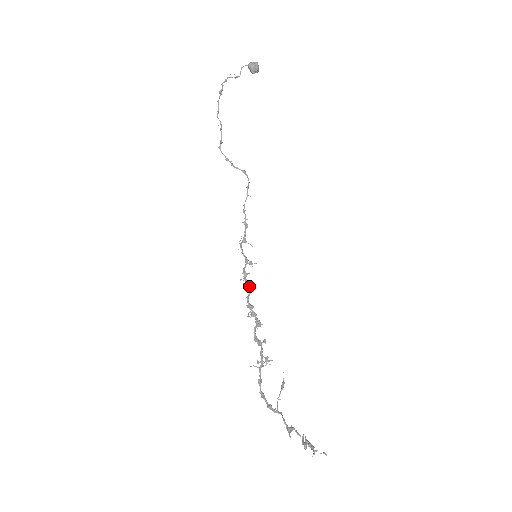
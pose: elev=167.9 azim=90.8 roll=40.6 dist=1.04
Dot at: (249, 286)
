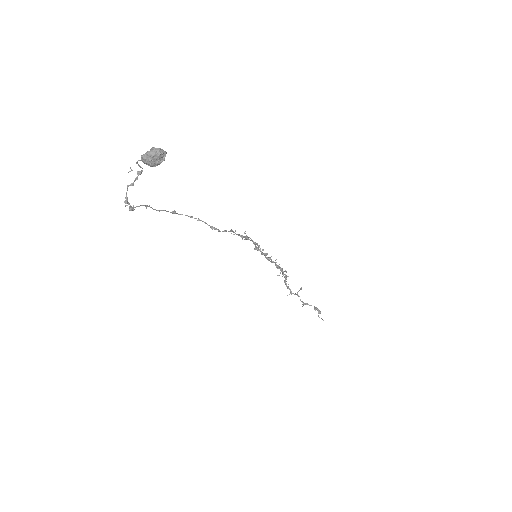
Dot at: (262, 254)
